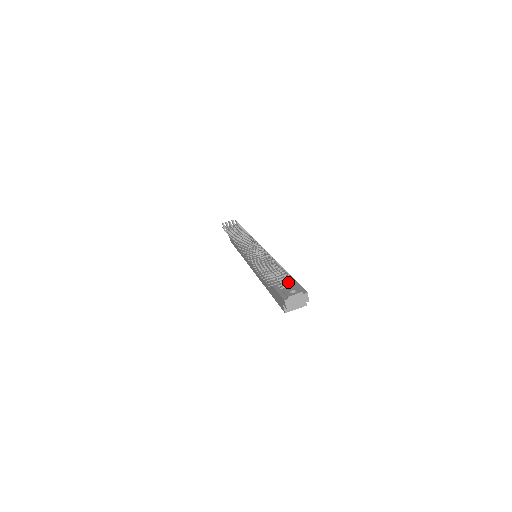
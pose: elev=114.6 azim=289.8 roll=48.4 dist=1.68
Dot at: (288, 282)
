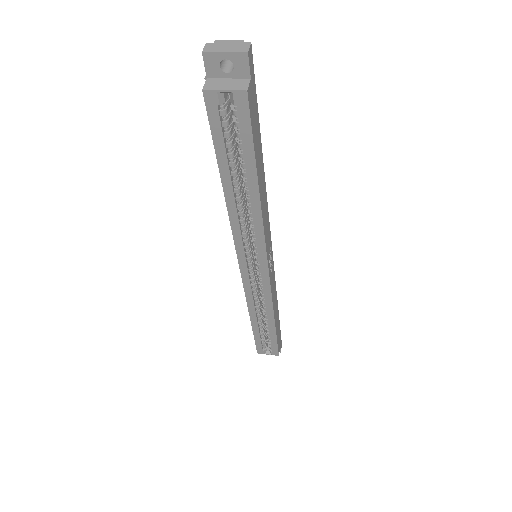
Dot at: occluded
